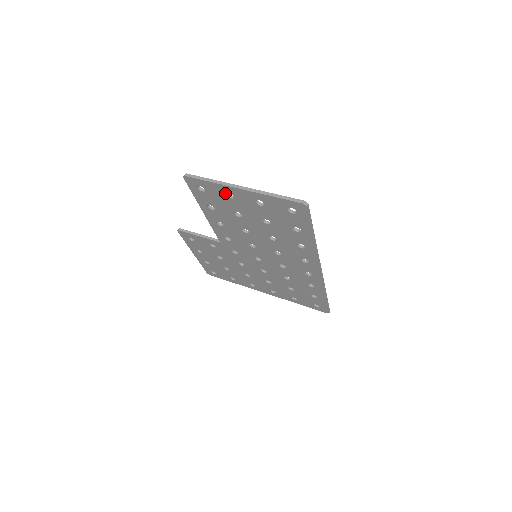
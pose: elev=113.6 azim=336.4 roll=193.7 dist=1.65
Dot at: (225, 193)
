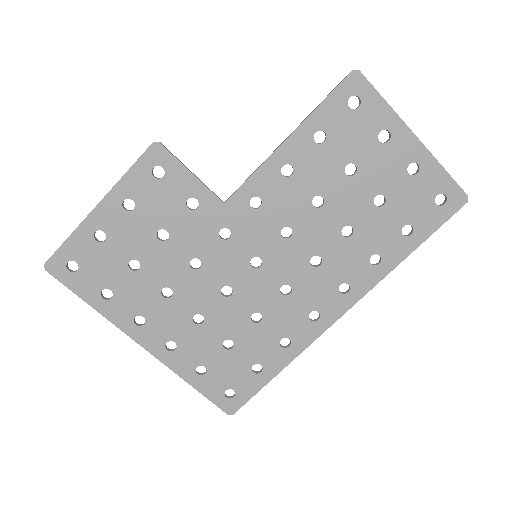
Dot at: (383, 129)
